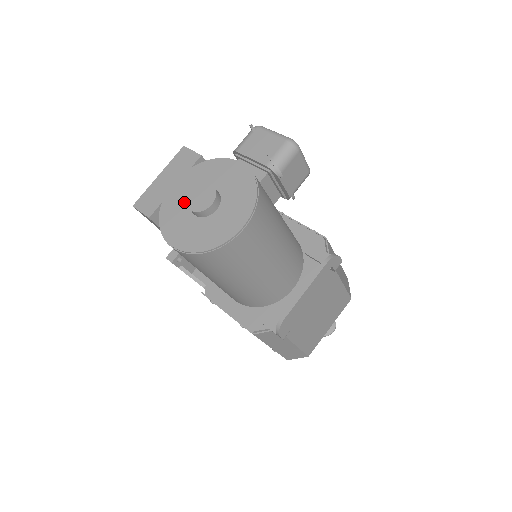
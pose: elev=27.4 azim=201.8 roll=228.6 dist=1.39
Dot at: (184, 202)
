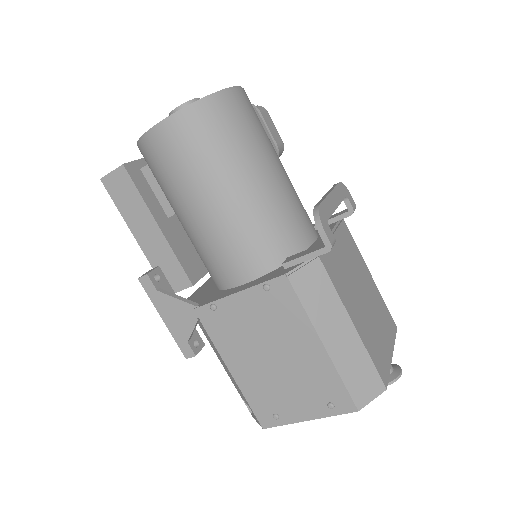
Dot at: occluded
